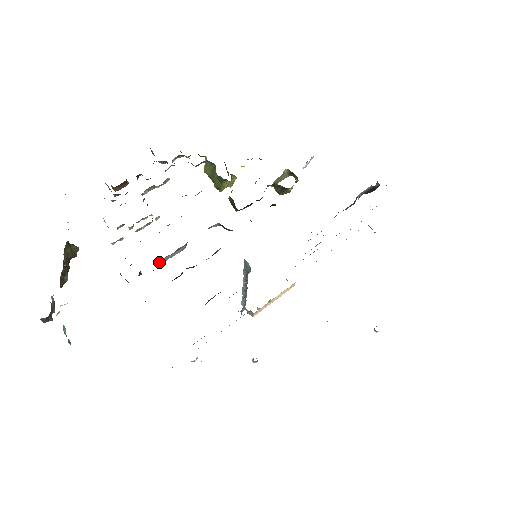
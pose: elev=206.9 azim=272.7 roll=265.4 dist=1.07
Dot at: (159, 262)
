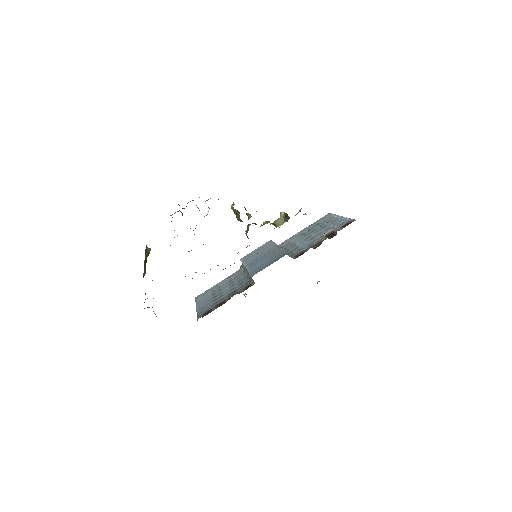
Dot at: occluded
